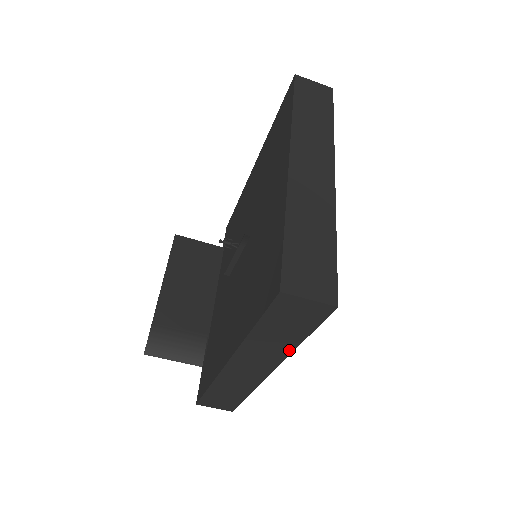
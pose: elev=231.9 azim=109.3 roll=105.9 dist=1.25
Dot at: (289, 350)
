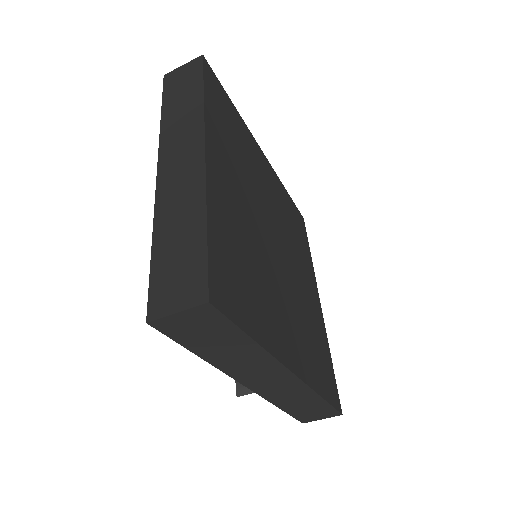
Dot at: (263, 353)
